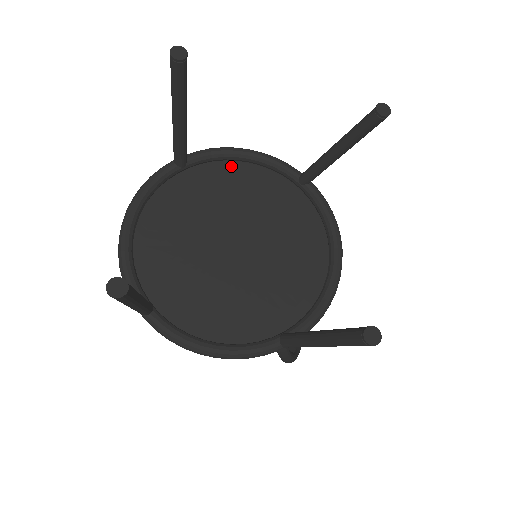
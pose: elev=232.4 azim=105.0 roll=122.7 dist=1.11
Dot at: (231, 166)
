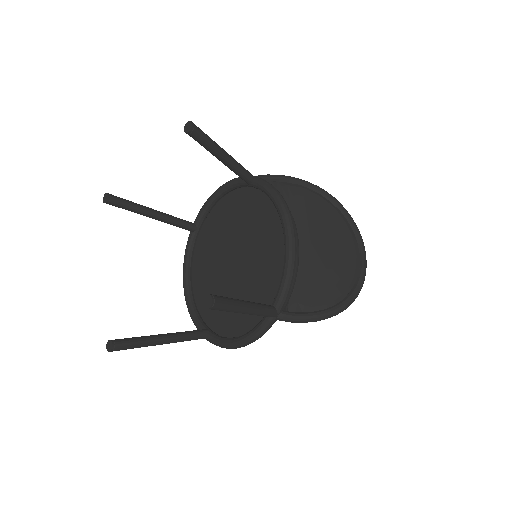
Dot at: (218, 206)
